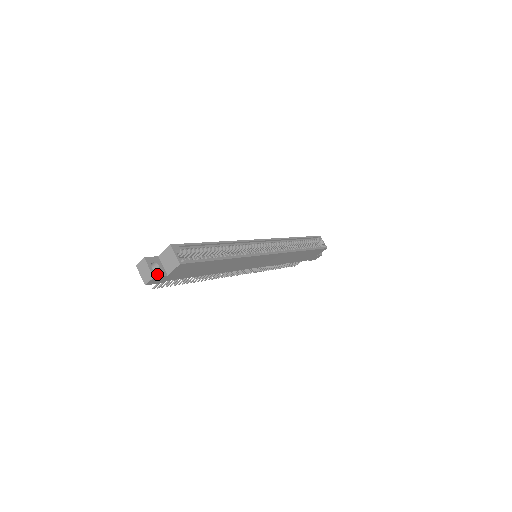
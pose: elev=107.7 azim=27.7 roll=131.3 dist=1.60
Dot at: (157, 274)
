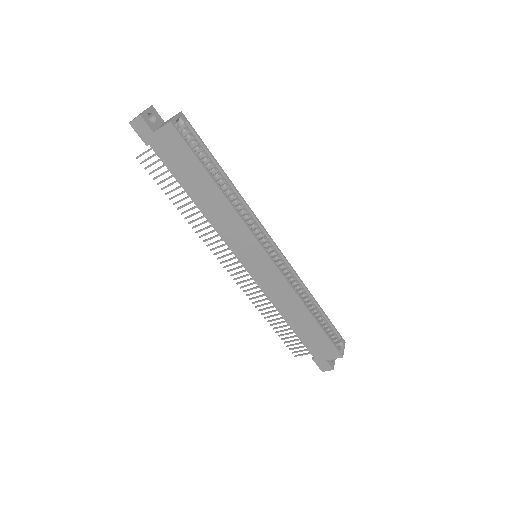
Dot at: (146, 119)
